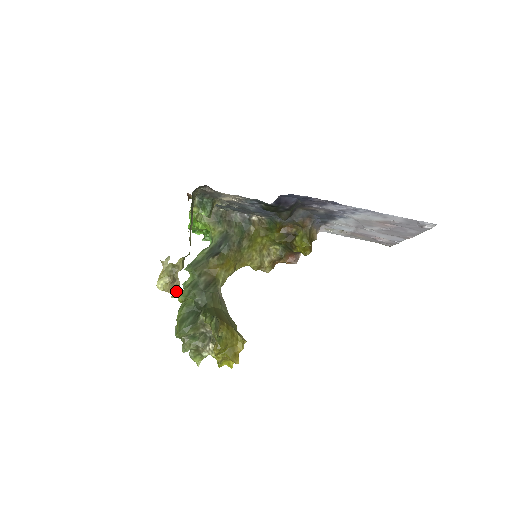
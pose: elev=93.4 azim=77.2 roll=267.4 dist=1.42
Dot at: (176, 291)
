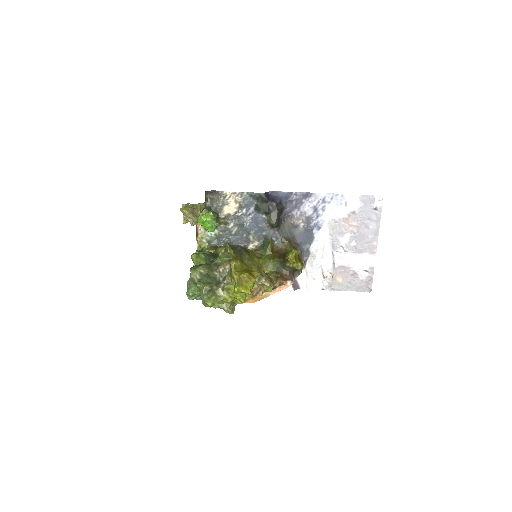
Dot at: (195, 219)
